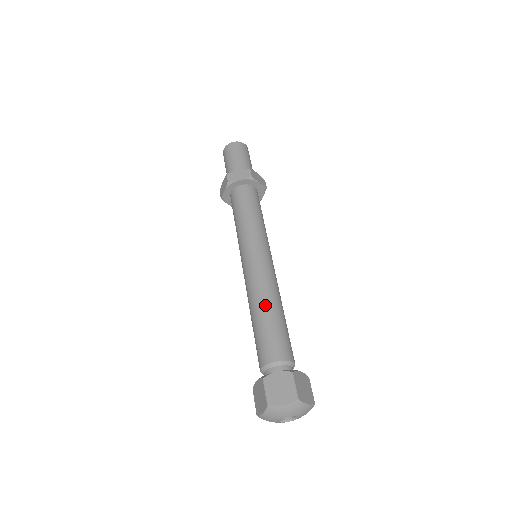
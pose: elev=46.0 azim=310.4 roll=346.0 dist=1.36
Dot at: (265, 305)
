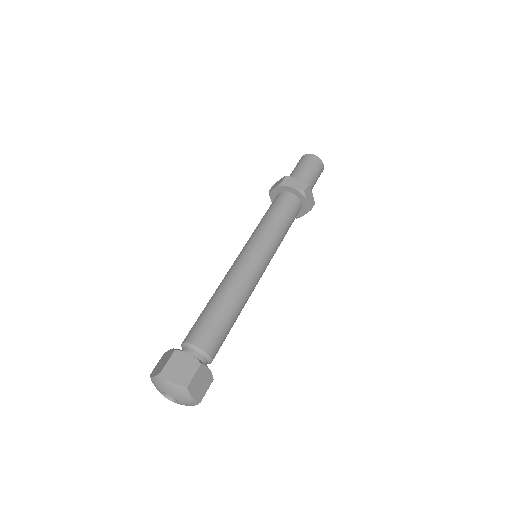
Dot at: (213, 295)
